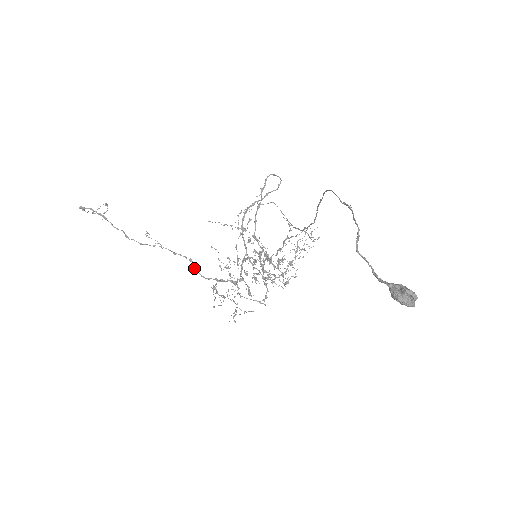
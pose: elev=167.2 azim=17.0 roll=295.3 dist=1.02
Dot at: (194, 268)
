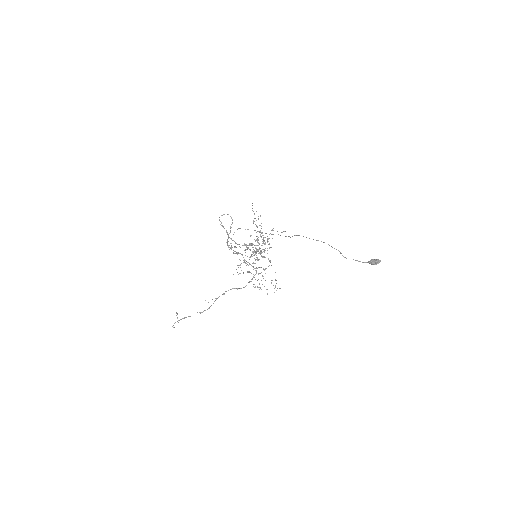
Dot at: occluded
